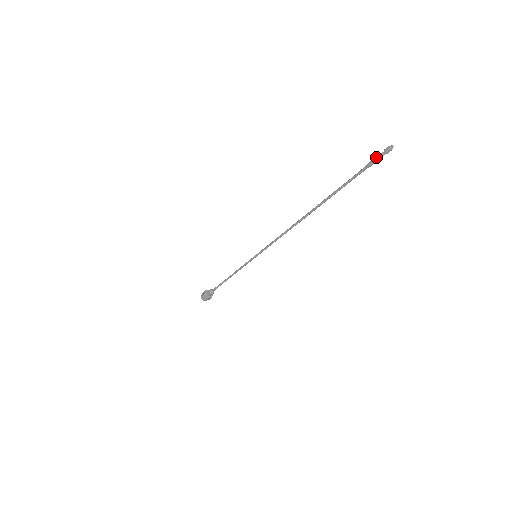
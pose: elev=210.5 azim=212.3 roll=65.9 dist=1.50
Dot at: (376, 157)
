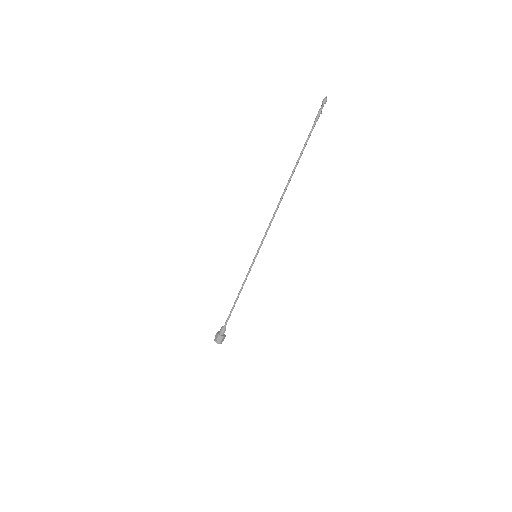
Dot at: (319, 110)
